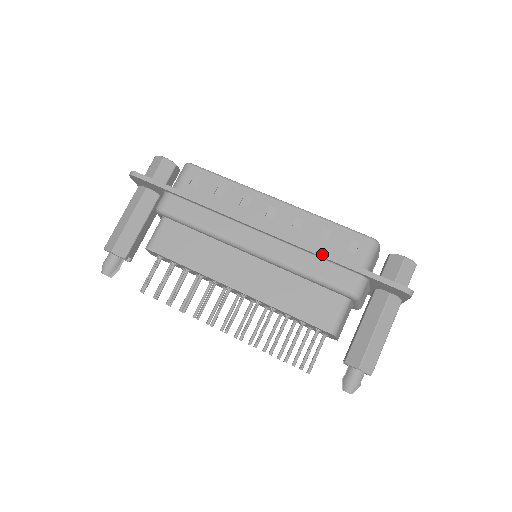
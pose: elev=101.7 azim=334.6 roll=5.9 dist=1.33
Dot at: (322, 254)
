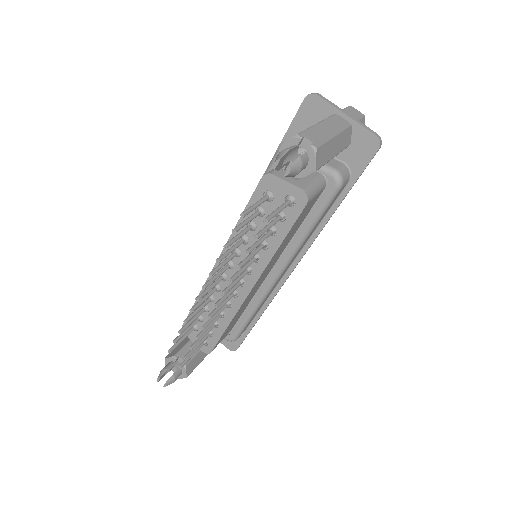
Dot at: occluded
